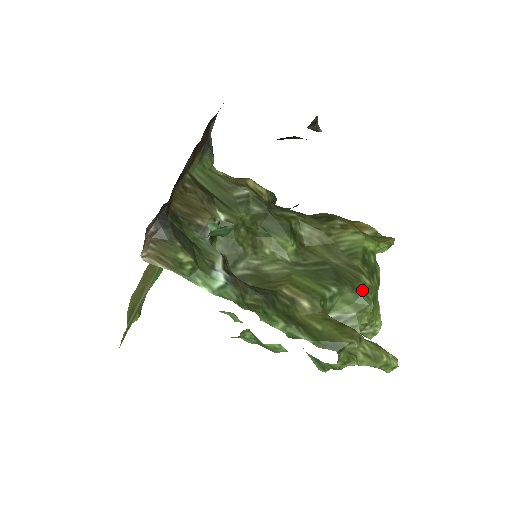
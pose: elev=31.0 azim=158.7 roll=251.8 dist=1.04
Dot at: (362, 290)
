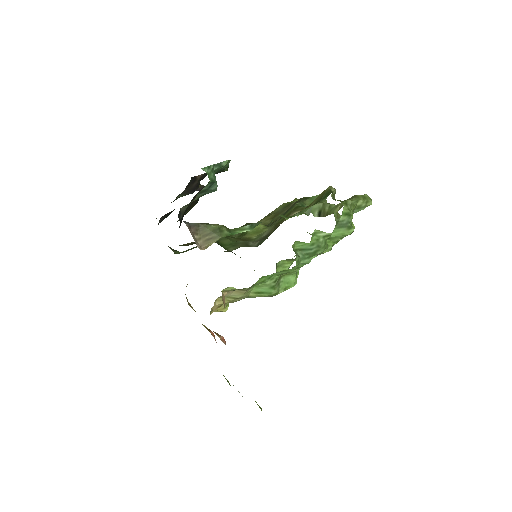
Dot at: (309, 197)
